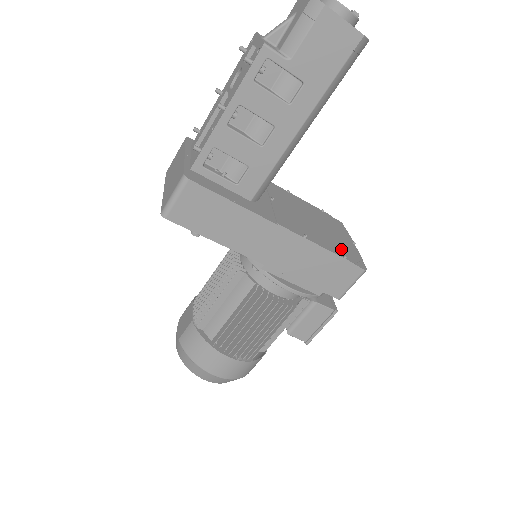
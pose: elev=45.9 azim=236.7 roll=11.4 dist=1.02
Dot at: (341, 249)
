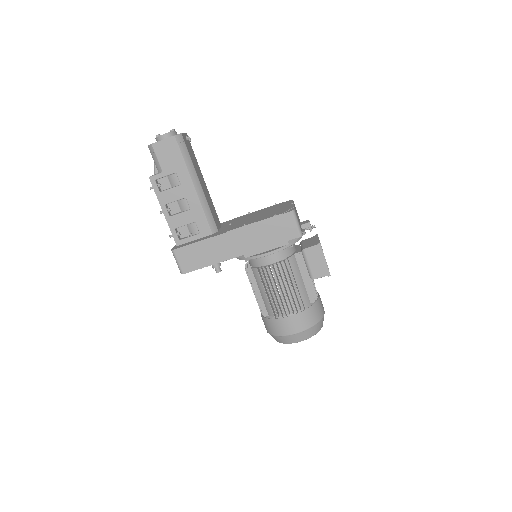
Dot at: (275, 213)
